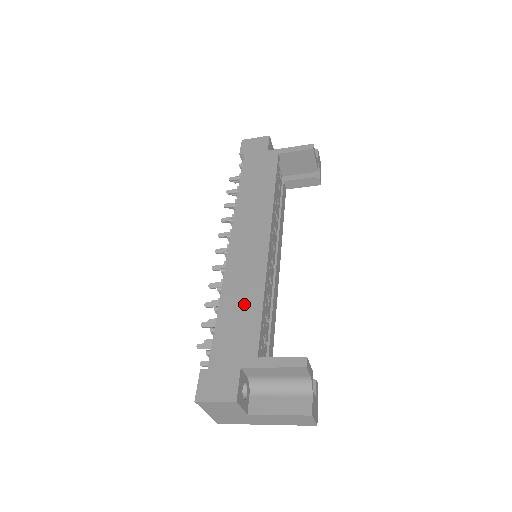
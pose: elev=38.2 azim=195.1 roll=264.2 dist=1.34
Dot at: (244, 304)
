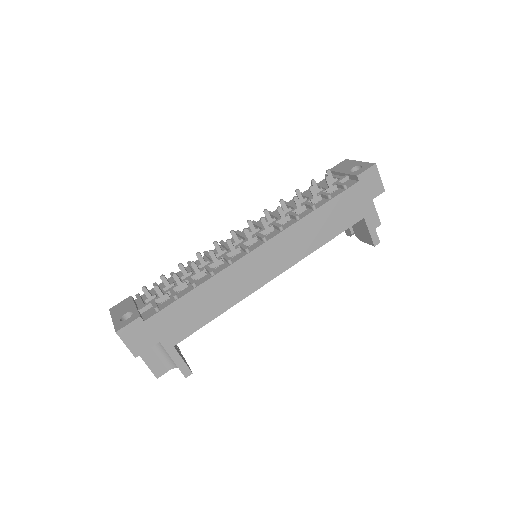
Dot at: (208, 305)
